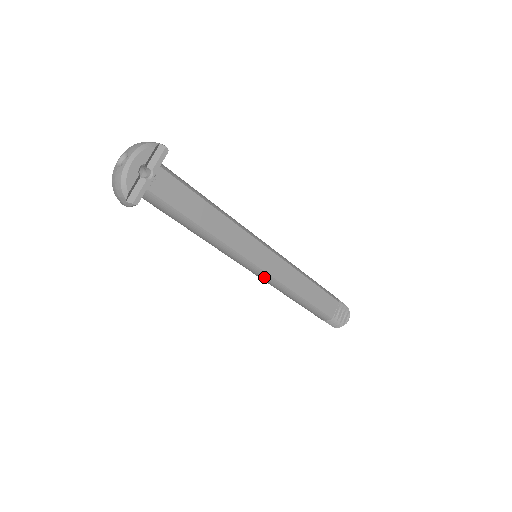
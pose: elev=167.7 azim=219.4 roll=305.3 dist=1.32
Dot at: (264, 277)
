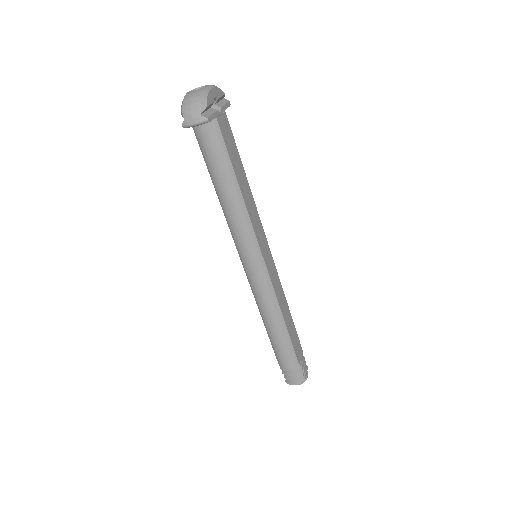
Dot at: (263, 278)
